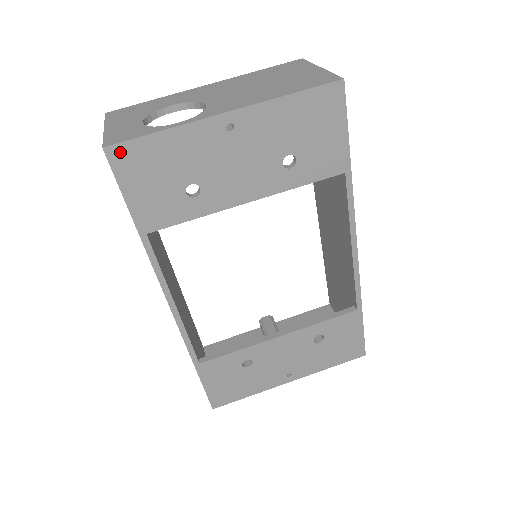
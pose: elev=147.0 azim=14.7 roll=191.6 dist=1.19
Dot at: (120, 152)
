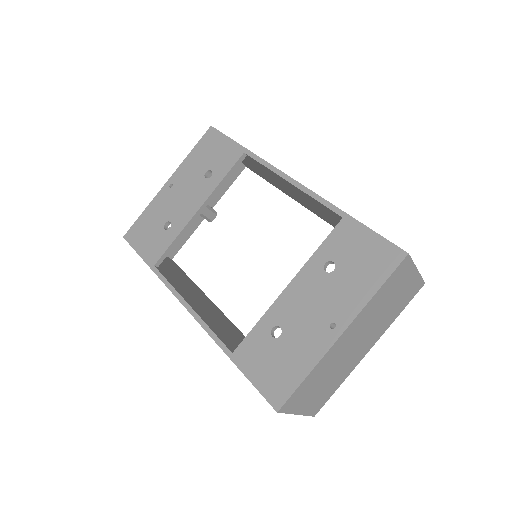
Dot at: (130, 234)
